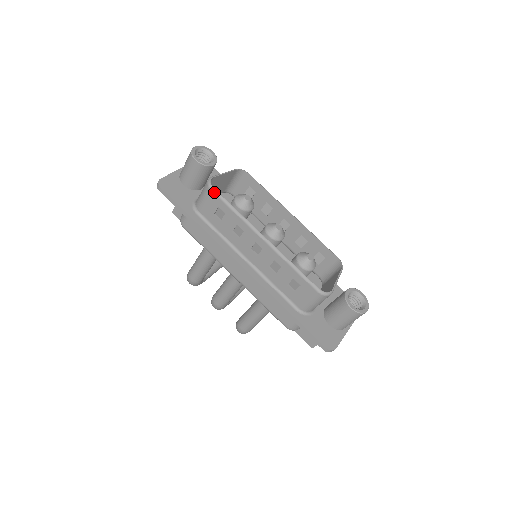
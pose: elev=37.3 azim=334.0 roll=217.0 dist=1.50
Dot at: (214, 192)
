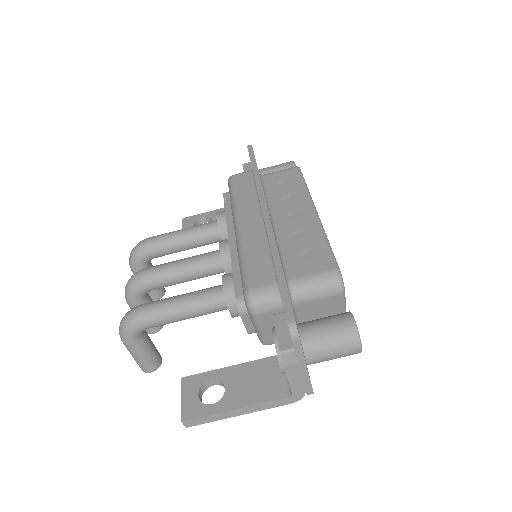
Dot at: (299, 169)
